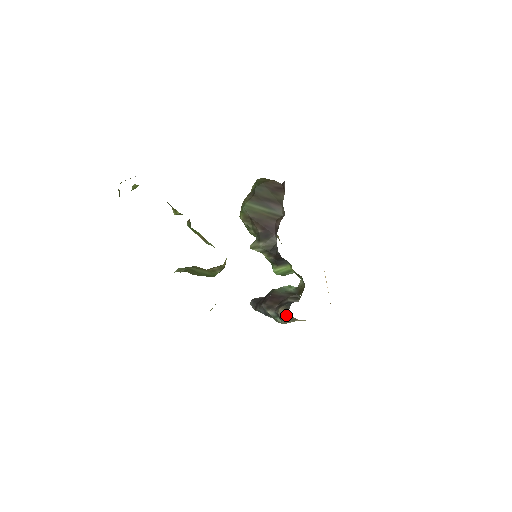
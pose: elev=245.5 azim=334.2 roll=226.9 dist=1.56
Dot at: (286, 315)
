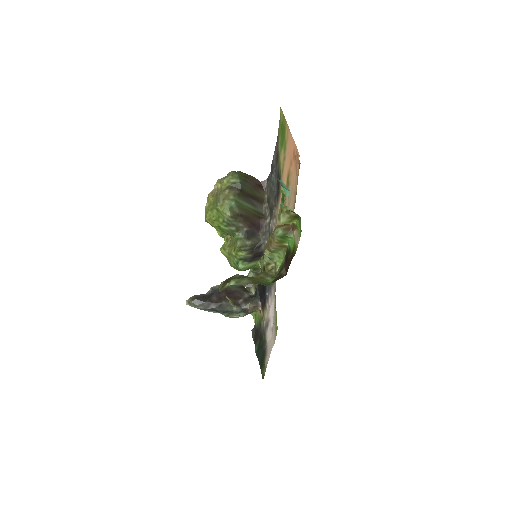
Dot at: (254, 309)
